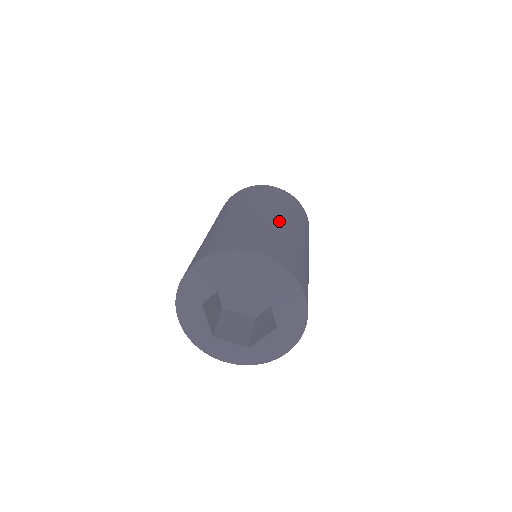
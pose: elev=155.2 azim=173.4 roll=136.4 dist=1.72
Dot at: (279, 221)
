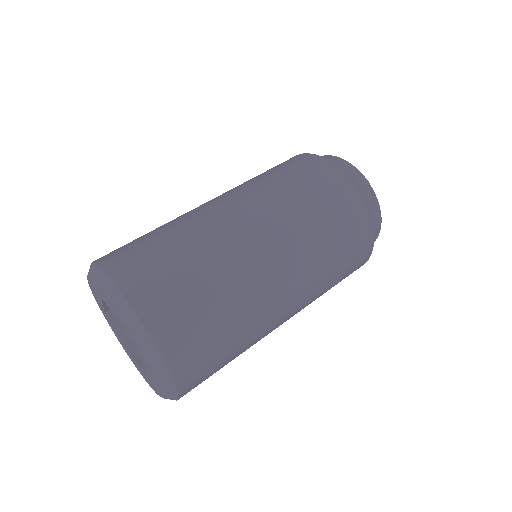
Dot at: (228, 221)
